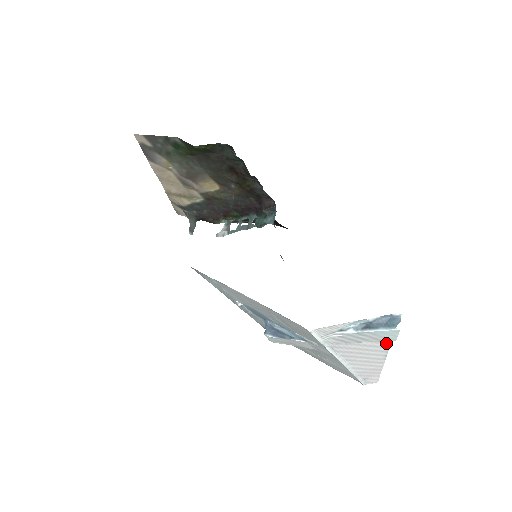
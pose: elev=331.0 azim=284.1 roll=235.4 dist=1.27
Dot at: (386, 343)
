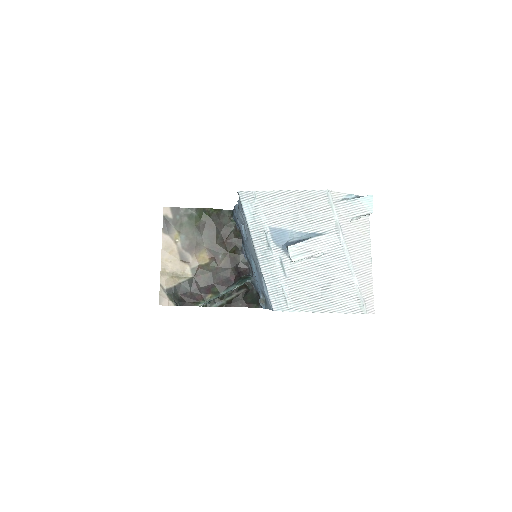
Dot at: (368, 238)
